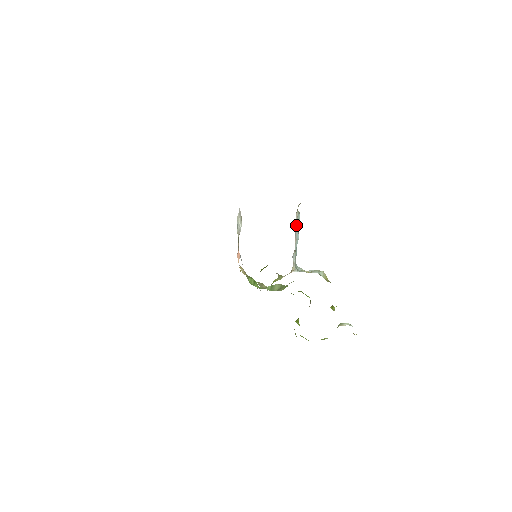
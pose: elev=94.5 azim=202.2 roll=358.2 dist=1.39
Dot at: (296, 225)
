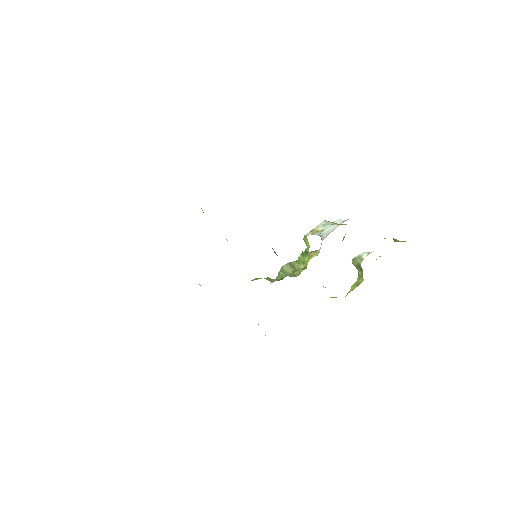
Dot at: occluded
